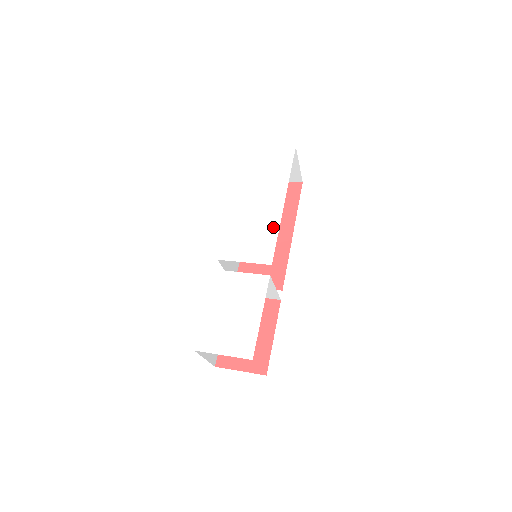
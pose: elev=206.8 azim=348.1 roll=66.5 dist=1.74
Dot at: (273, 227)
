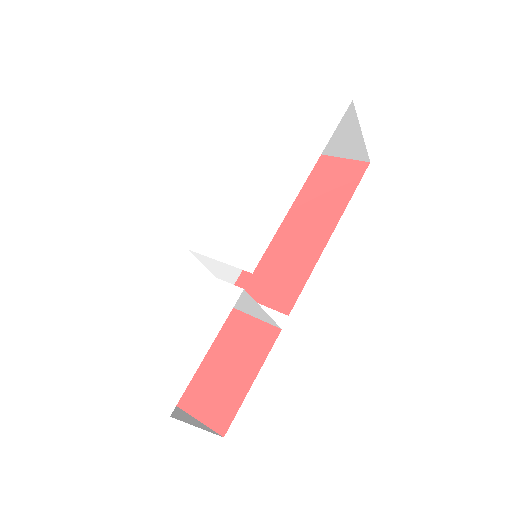
Dot at: (276, 215)
